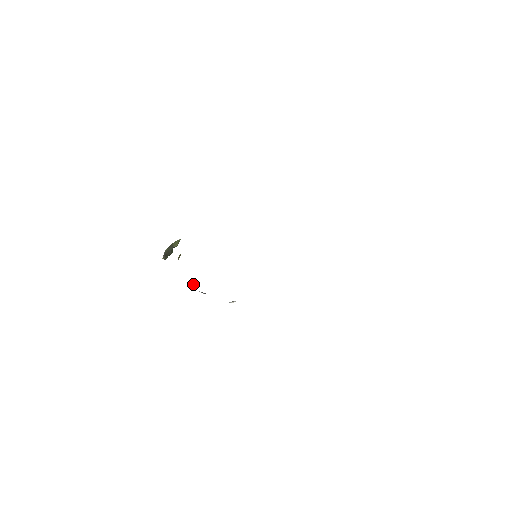
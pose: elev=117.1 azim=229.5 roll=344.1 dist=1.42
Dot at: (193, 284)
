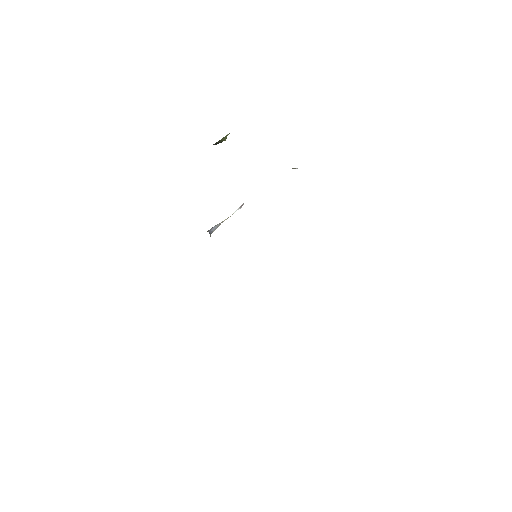
Dot at: (217, 227)
